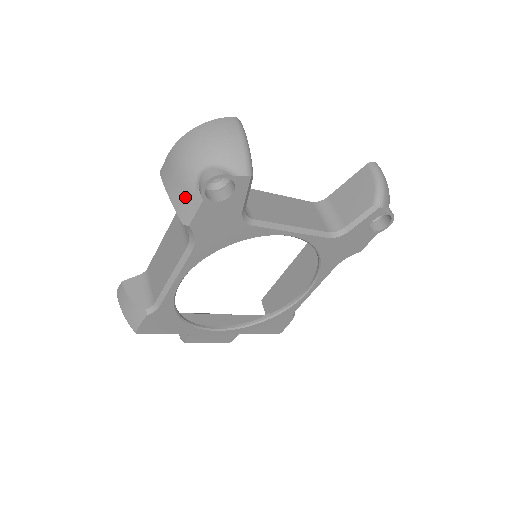
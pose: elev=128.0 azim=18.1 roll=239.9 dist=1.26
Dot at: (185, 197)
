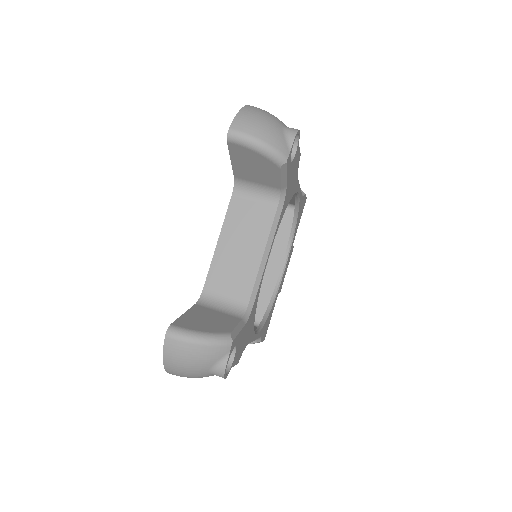
Dot at: occluded
